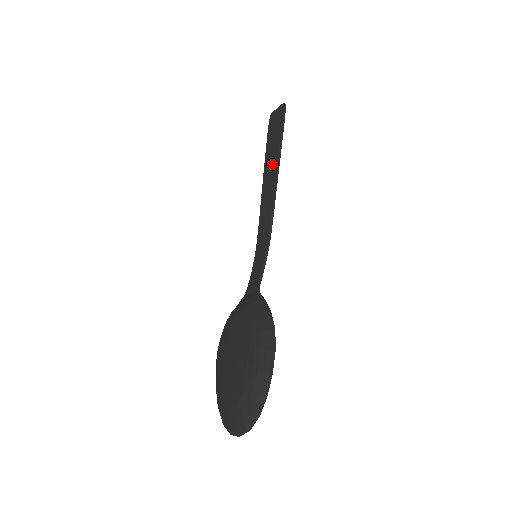
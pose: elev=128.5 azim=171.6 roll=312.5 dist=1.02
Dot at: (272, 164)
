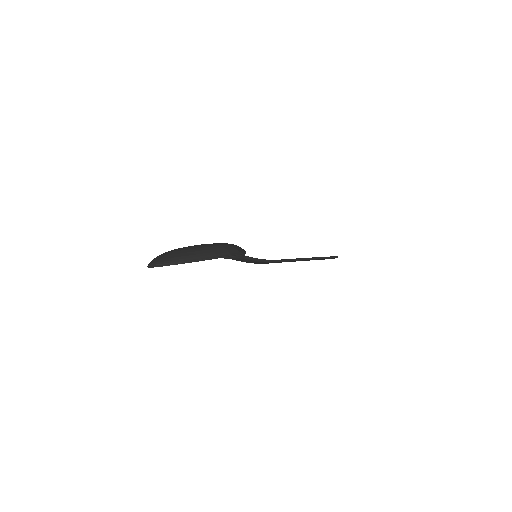
Dot at: occluded
